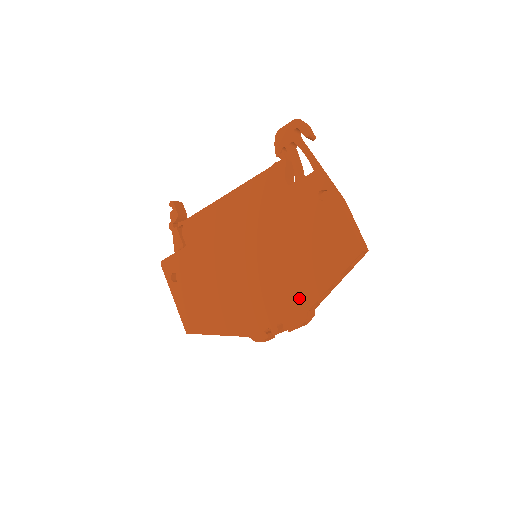
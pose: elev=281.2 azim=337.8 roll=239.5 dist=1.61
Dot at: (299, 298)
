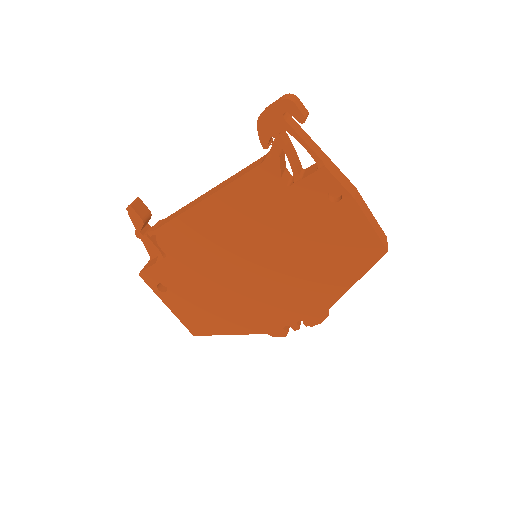
Dot at: (318, 298)
